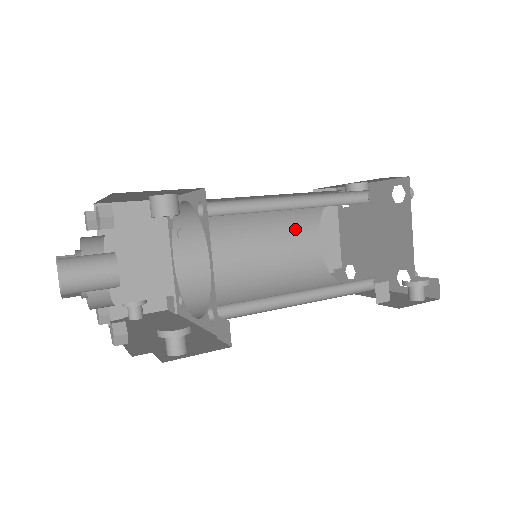
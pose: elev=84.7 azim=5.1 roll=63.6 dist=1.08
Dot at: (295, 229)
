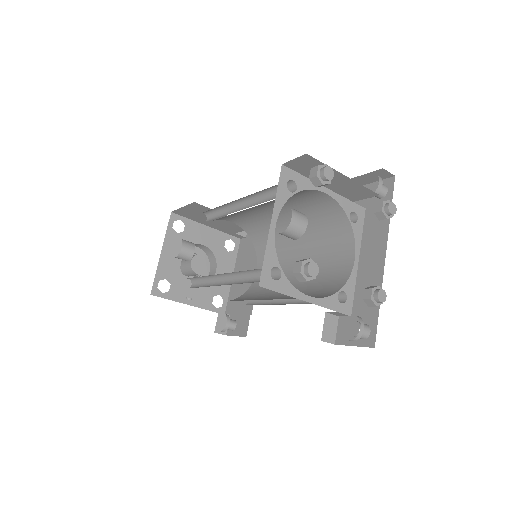
Dot at: (293, 196)
